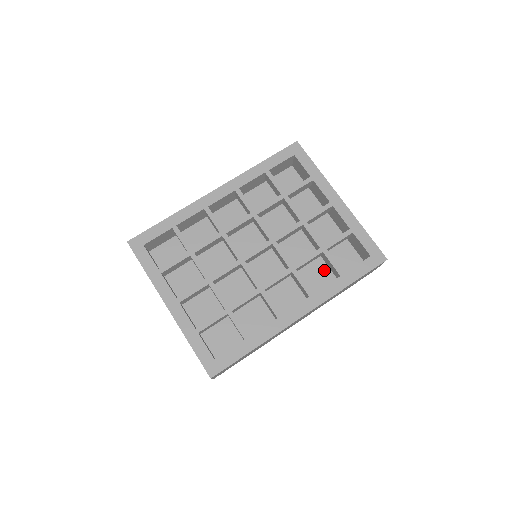
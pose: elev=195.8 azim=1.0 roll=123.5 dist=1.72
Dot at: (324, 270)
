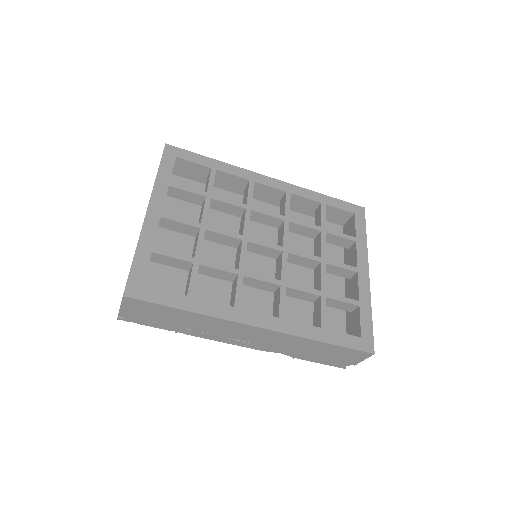
Dot at: (305, 319)
